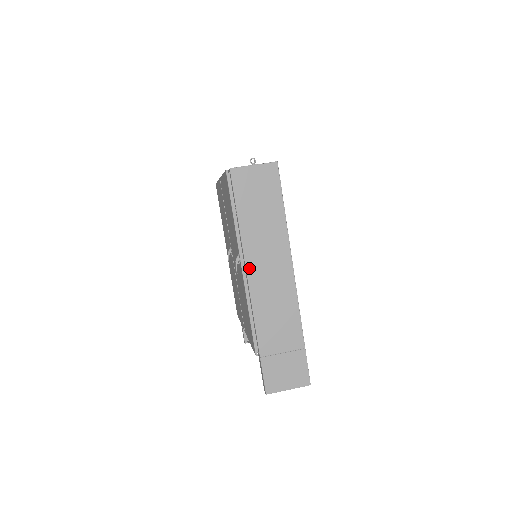
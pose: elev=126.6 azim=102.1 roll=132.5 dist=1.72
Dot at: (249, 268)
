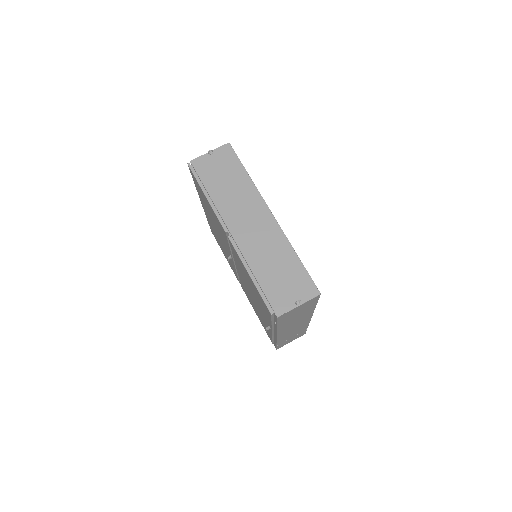
Dot at: (279, 333)
